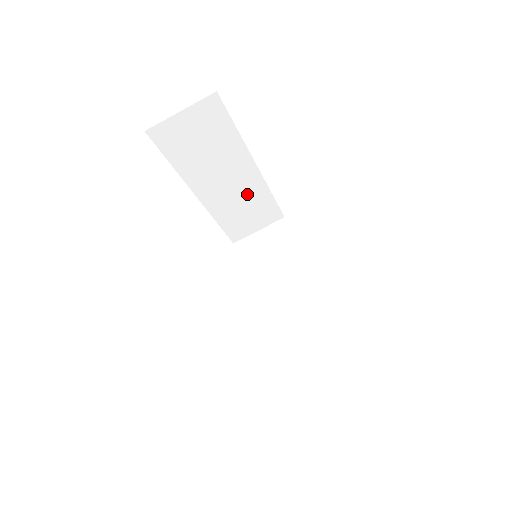
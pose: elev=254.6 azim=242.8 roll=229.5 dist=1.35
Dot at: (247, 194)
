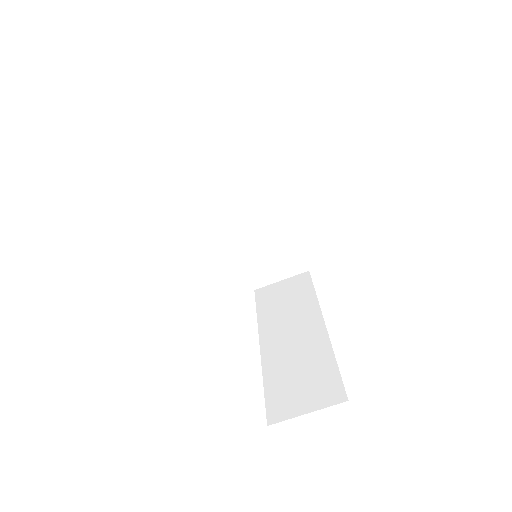
Dot at: occluded
